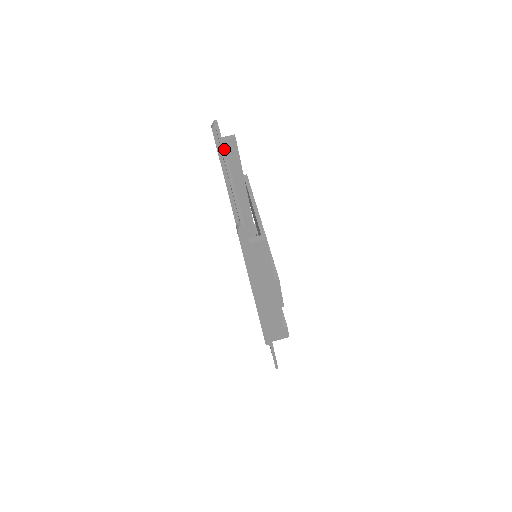
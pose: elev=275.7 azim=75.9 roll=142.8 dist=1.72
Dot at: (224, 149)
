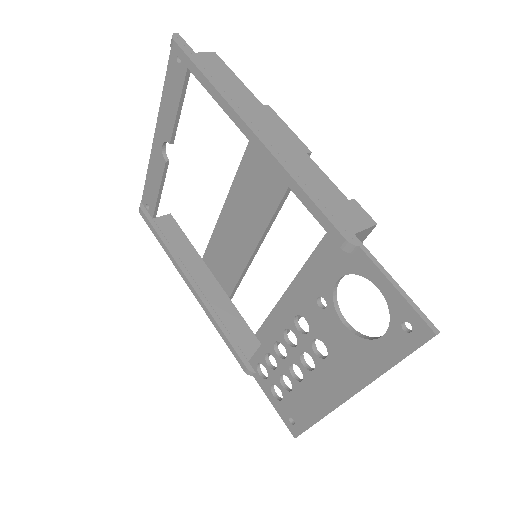
Dot at: occluded
